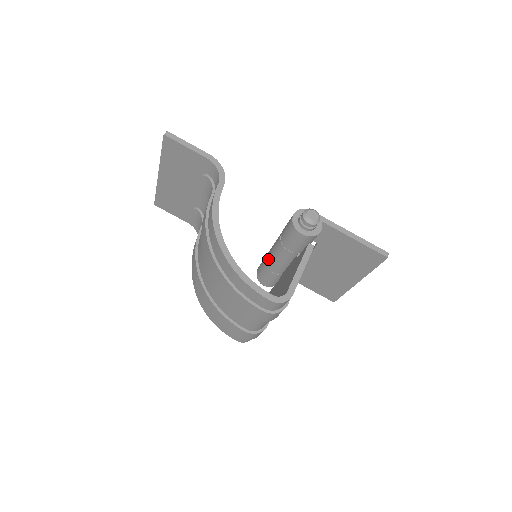
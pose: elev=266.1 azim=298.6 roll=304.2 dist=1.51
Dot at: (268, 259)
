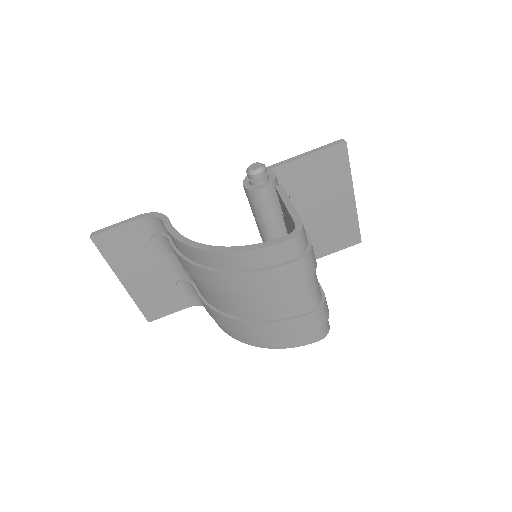
Dot at: occluded
